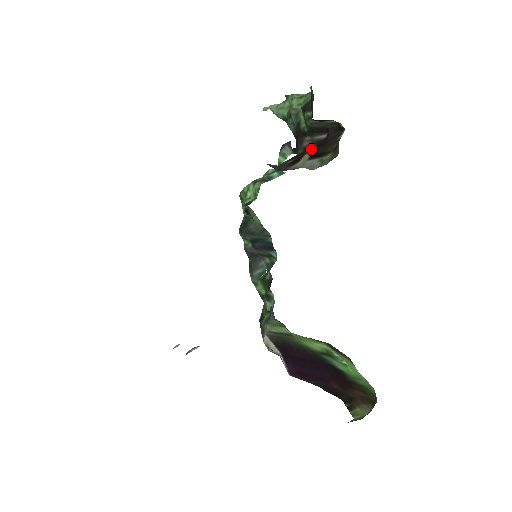
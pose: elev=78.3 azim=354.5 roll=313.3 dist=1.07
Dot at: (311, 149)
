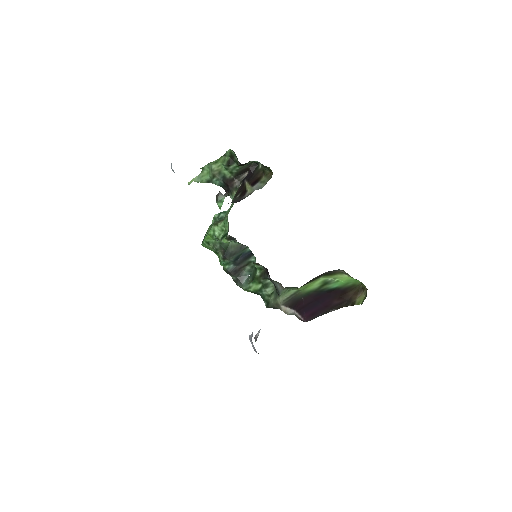
Dot at: (246, 183)
